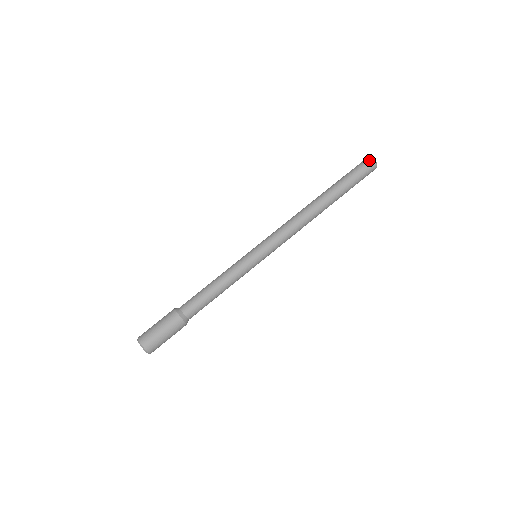
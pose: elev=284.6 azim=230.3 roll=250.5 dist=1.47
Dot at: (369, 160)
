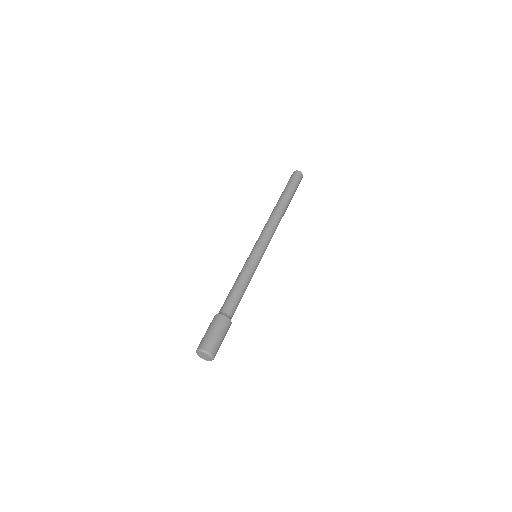
Dot at: (294, 172)
